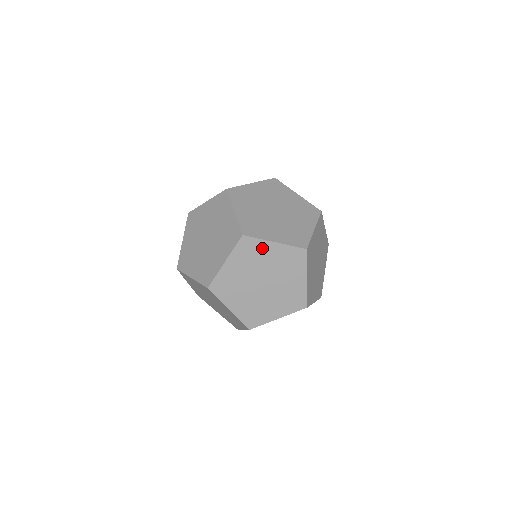
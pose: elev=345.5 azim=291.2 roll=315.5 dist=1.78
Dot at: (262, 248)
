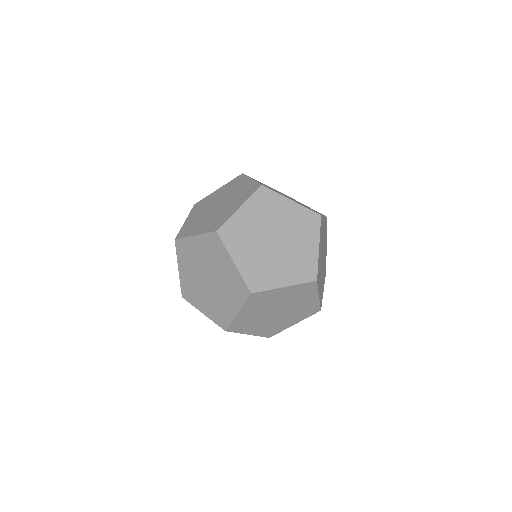
Dot at: (279, 203)
